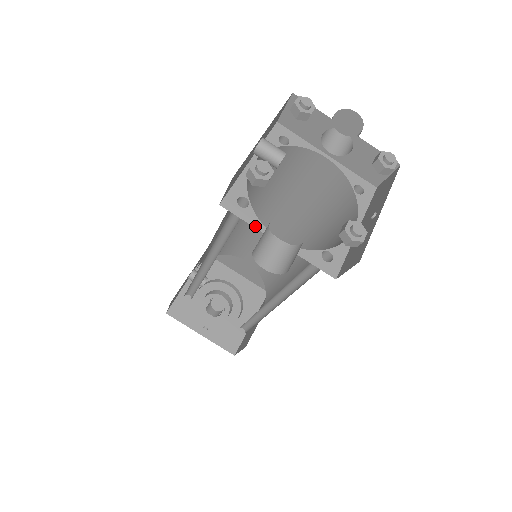
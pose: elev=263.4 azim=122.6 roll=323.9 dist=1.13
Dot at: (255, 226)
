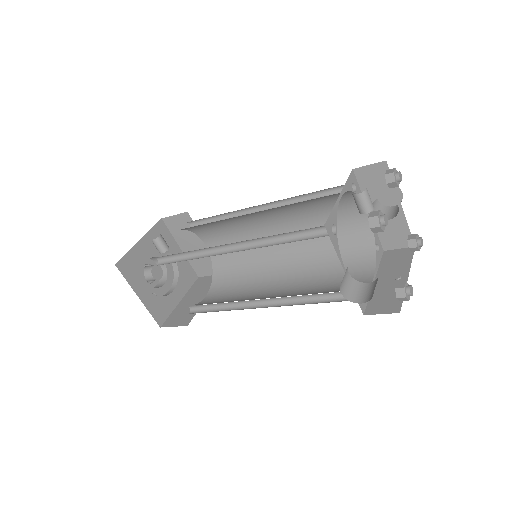
Dot at: (337, 253)
